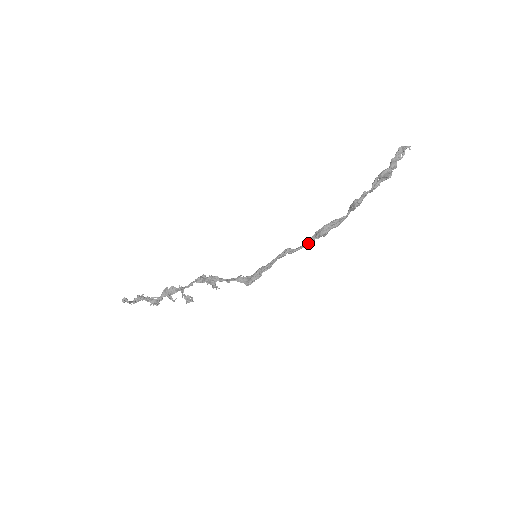
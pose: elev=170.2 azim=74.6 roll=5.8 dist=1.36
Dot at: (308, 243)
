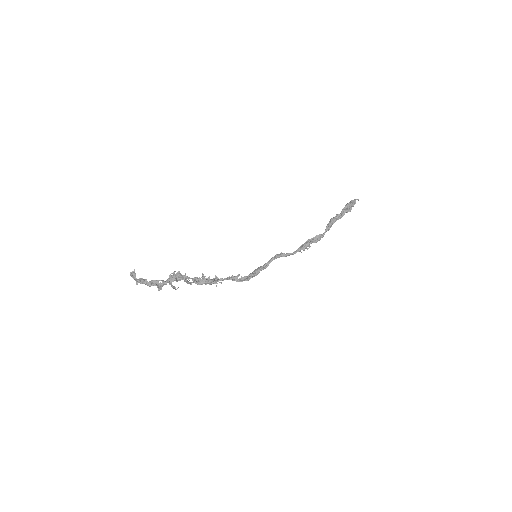
Dot at: (297, 251)
